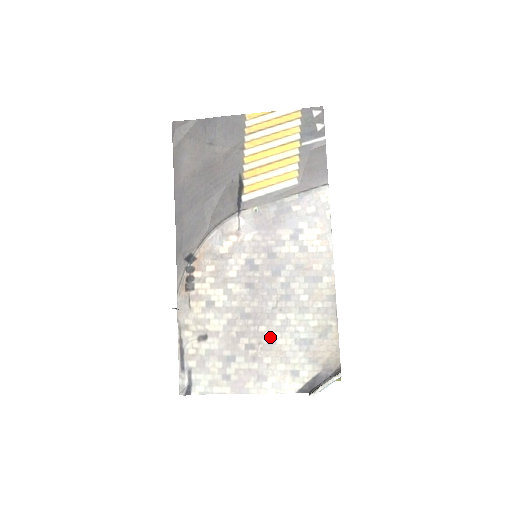
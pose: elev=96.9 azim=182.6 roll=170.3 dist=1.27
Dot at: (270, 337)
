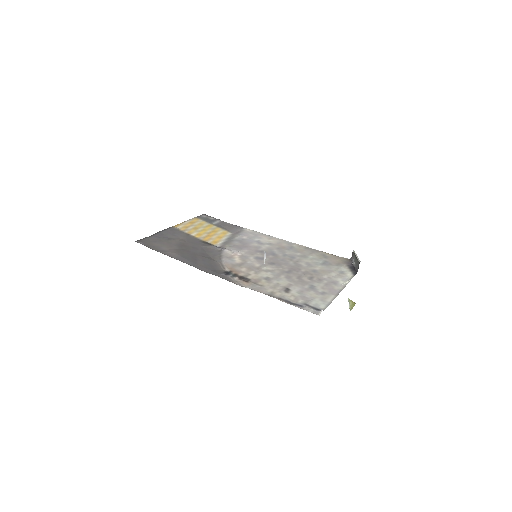
Dot at: (311, 270)
